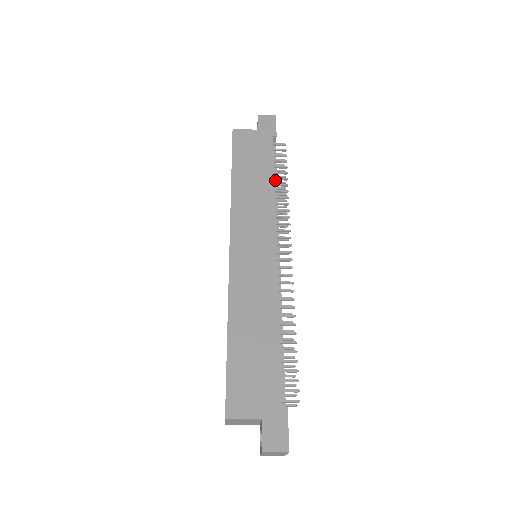
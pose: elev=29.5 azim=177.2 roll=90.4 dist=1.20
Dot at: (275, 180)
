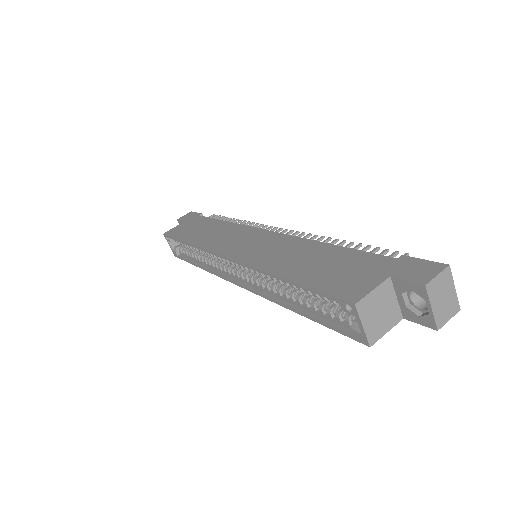
Dot at: occluded
